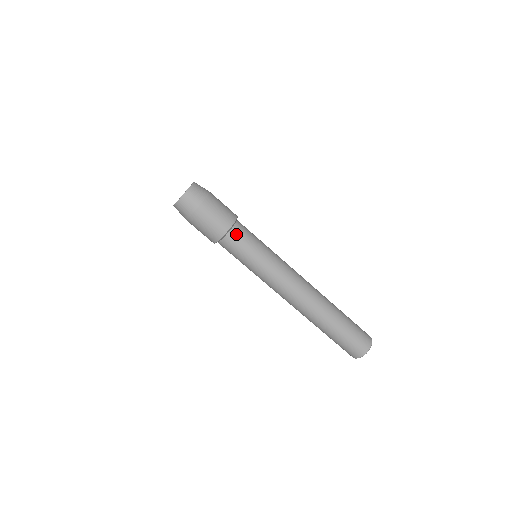
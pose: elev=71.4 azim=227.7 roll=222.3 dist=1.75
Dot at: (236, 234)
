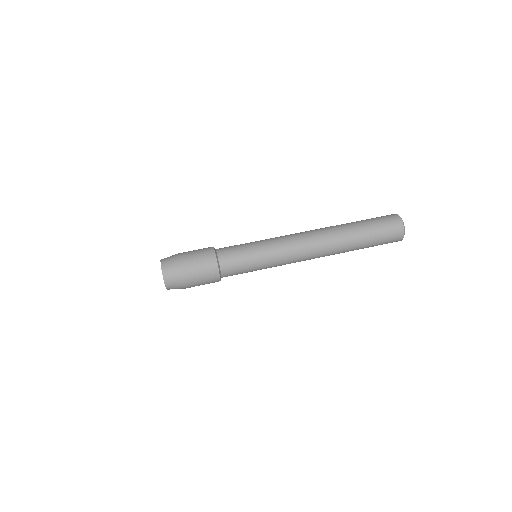
Dot at: occluded
